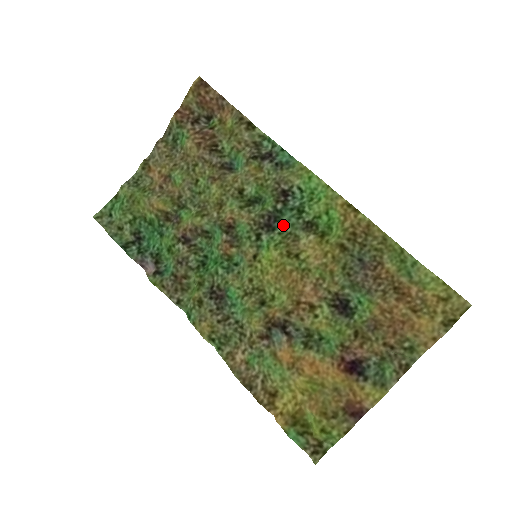
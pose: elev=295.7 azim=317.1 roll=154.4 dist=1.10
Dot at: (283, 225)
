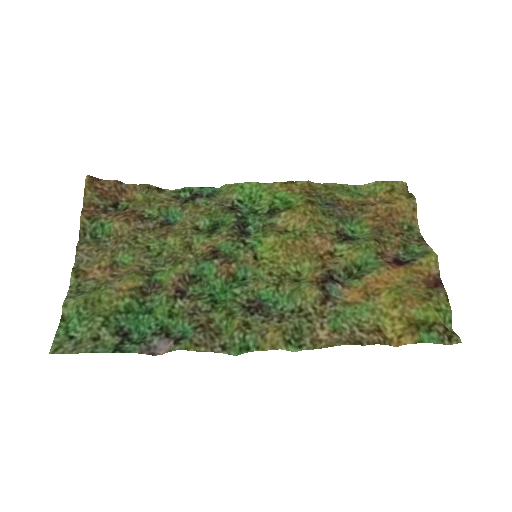
Dot at: (253, 226)
